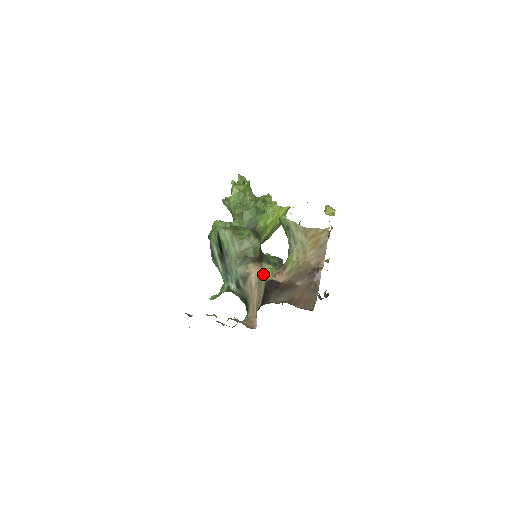
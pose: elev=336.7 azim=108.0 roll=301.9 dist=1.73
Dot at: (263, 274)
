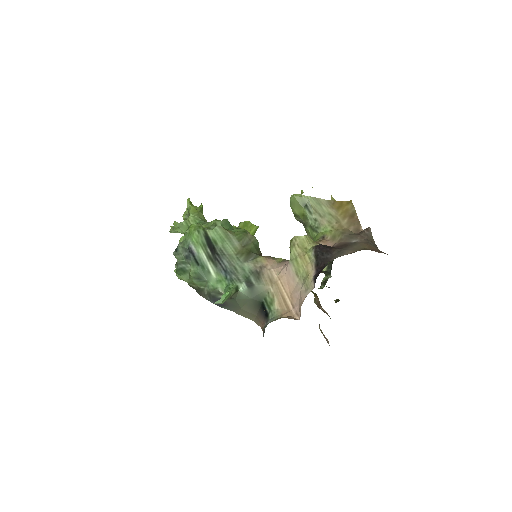
Dot at: (300, 246)
